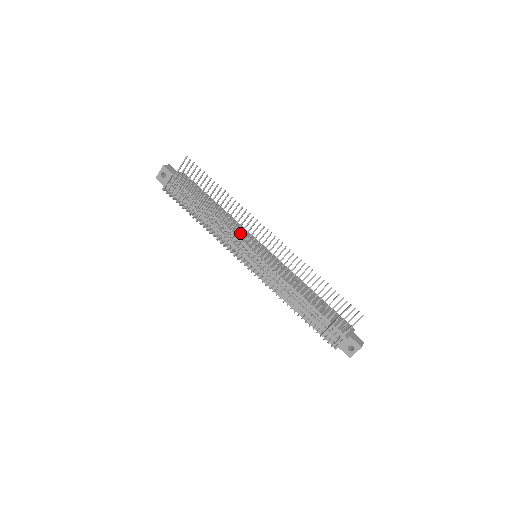
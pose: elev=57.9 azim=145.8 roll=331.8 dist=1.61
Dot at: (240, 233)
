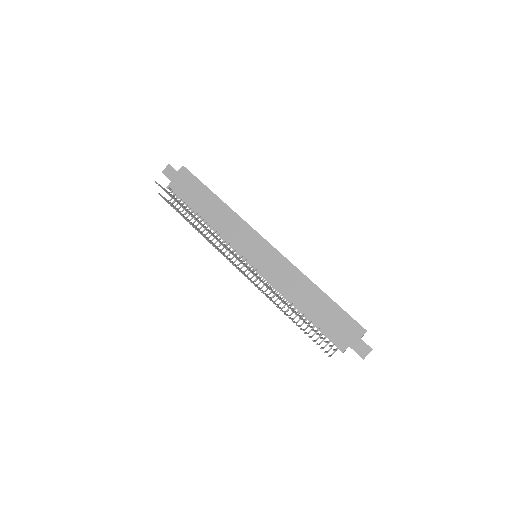
Dot at: occluded
